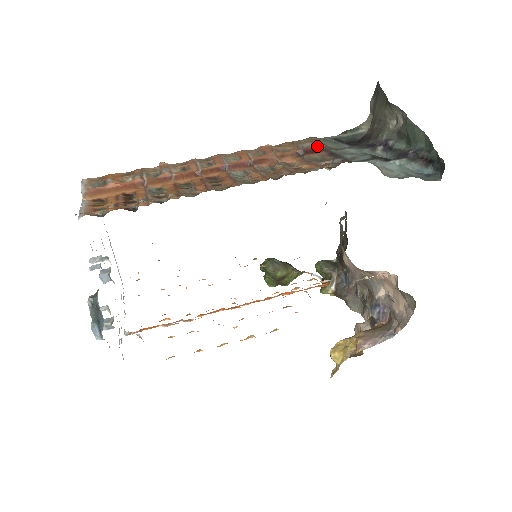
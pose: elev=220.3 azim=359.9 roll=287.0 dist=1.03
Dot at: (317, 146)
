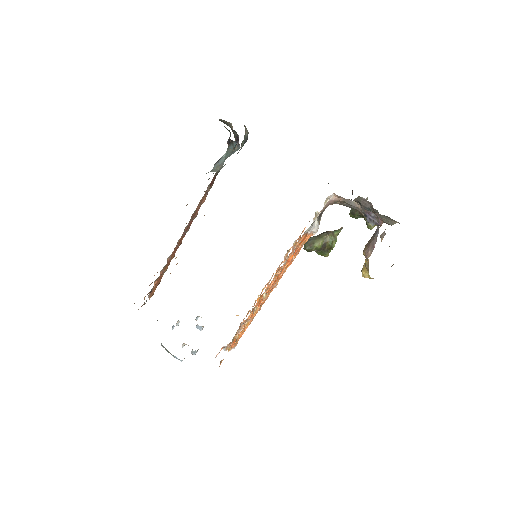
Dot at: (213, 178)
